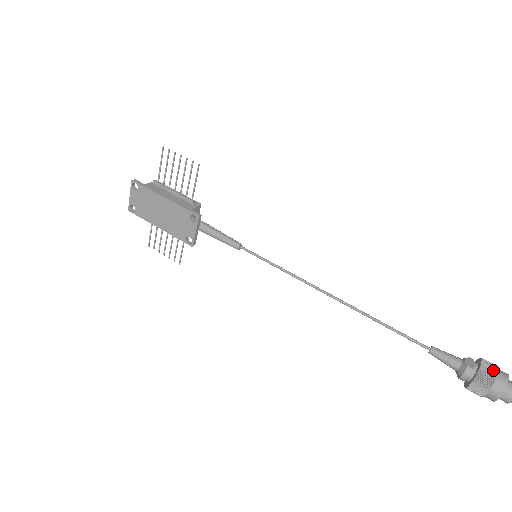
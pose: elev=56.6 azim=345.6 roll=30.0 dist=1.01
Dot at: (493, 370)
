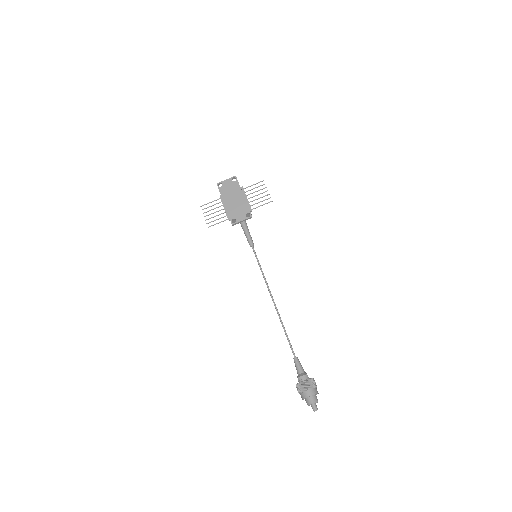
Dot at: occluded
